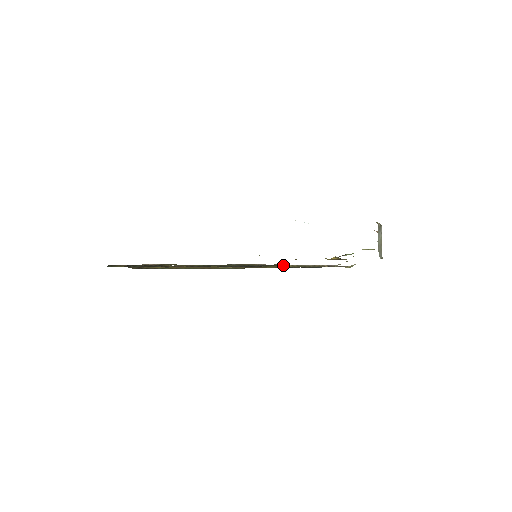
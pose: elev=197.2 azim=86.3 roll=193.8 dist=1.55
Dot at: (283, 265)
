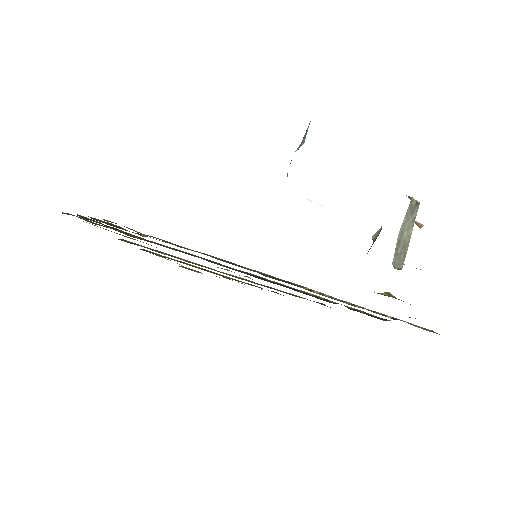
Dot at: (303, 286)
